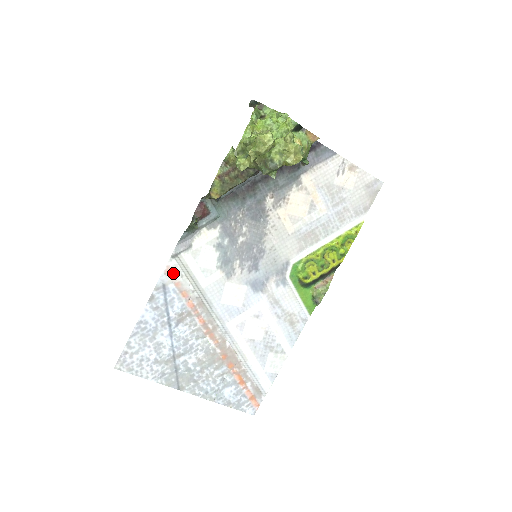
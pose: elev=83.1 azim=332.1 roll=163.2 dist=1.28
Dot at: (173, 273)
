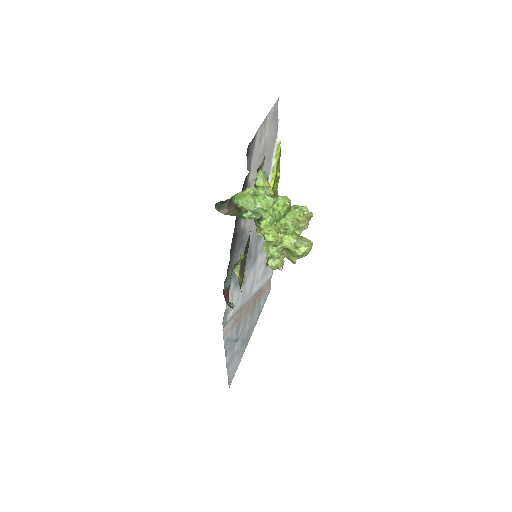
Dot at: (227, 331)
